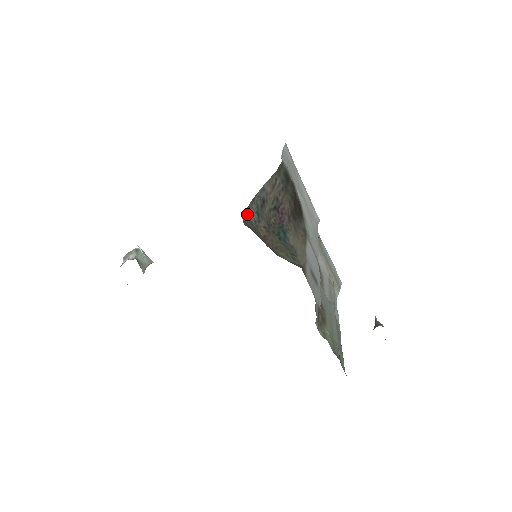
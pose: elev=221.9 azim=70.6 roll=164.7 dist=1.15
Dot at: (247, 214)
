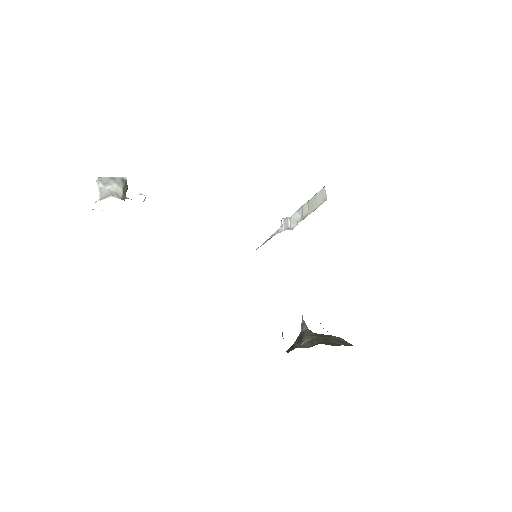
Dot at: occluded
